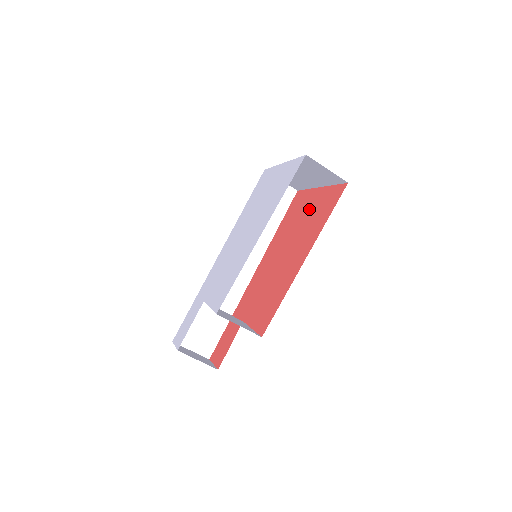
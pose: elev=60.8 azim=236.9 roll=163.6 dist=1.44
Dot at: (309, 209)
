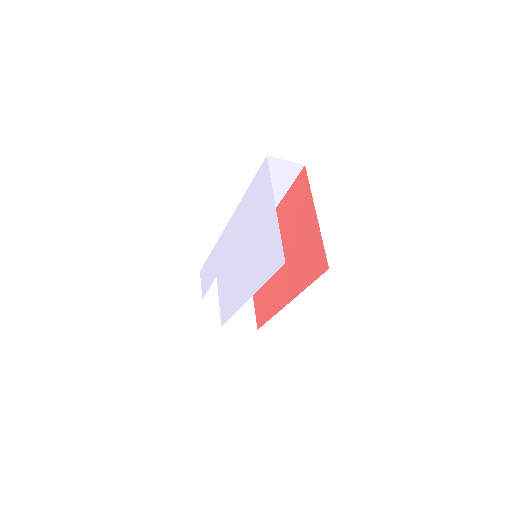
Dot at: (304, 232)
